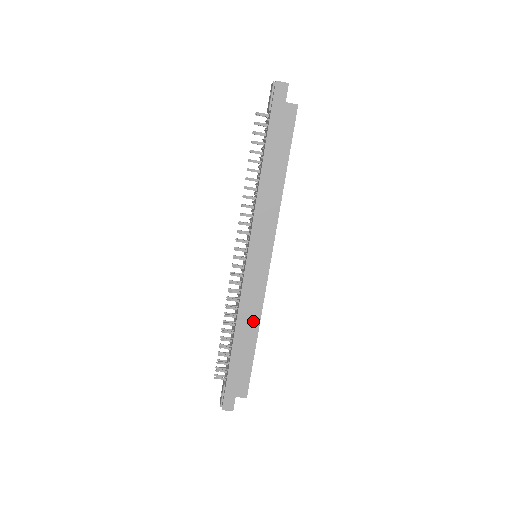
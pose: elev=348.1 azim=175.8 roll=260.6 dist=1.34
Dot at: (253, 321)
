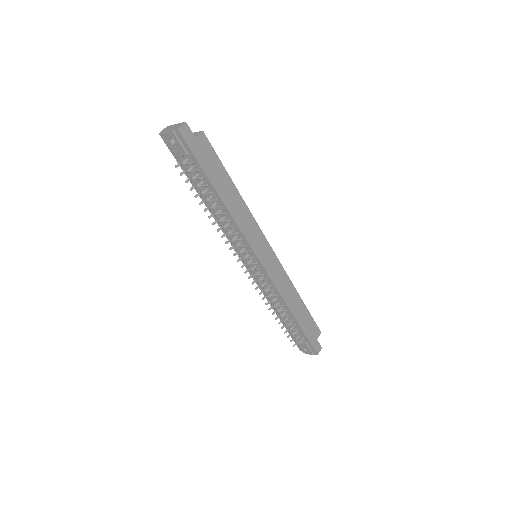
Dot at: (292, 292)
